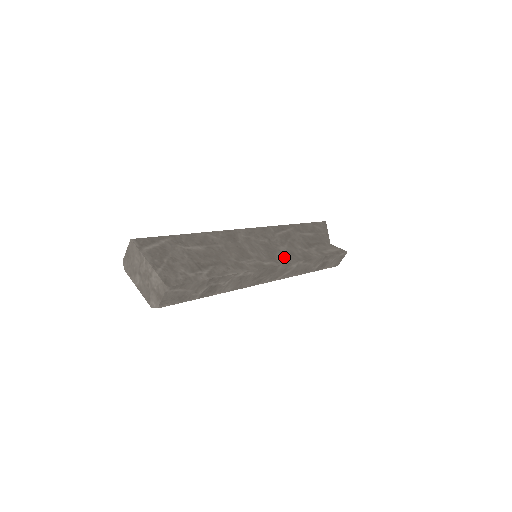
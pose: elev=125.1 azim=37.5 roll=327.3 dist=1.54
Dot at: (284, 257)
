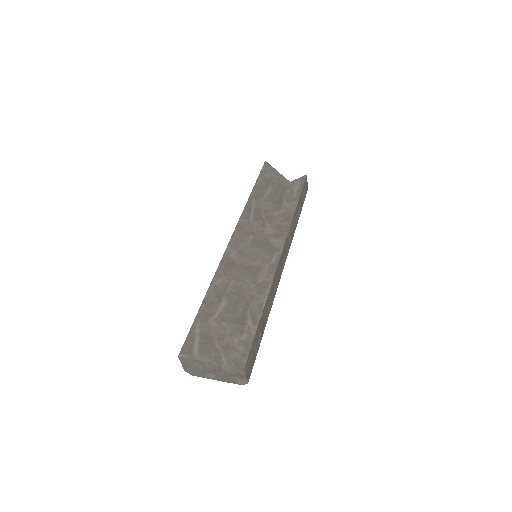
Dot at: (277, 238)
